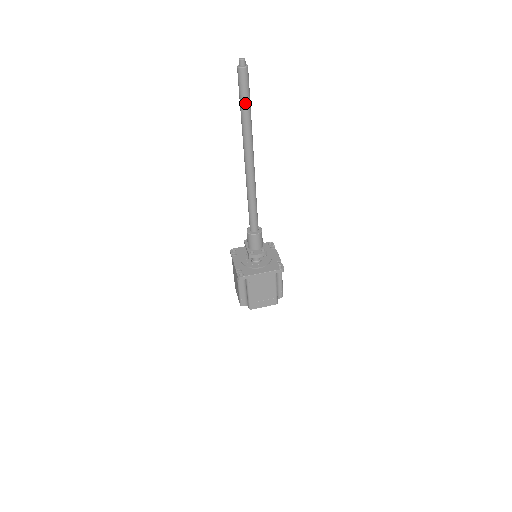
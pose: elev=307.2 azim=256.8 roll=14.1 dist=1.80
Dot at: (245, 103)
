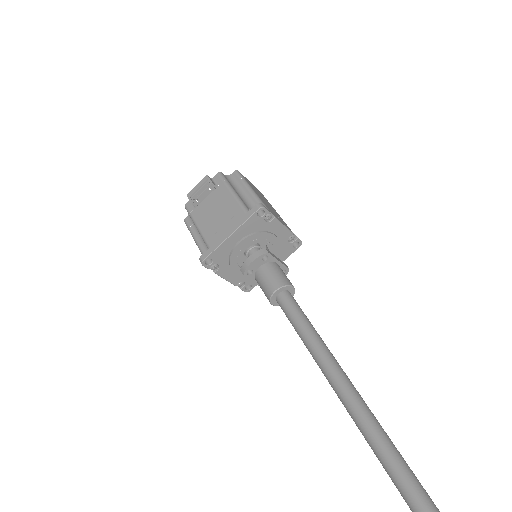
Dot at: out of frame
